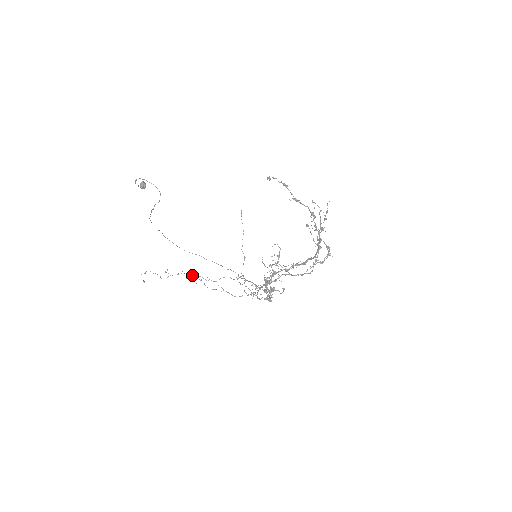
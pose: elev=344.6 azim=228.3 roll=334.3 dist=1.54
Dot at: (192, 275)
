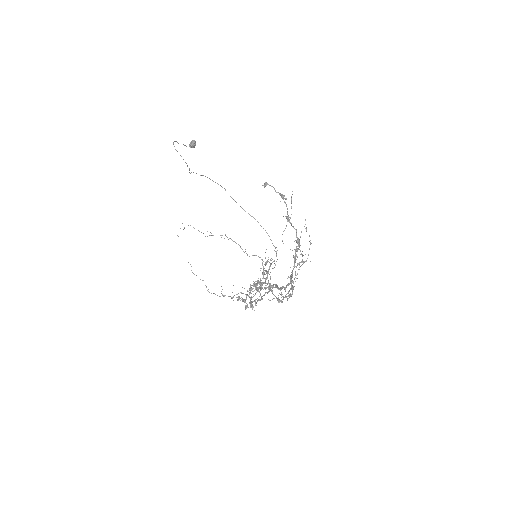
Dot at: (233, 241)
